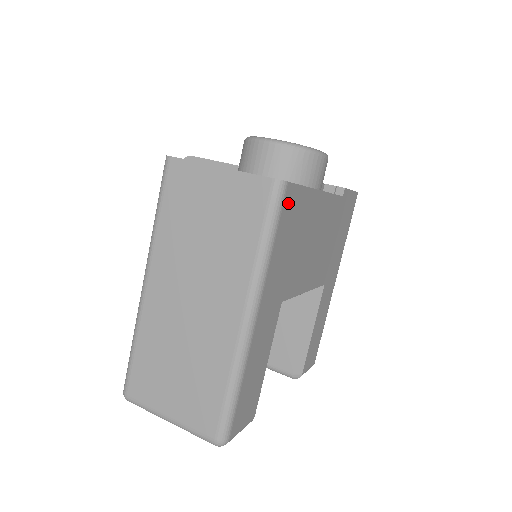
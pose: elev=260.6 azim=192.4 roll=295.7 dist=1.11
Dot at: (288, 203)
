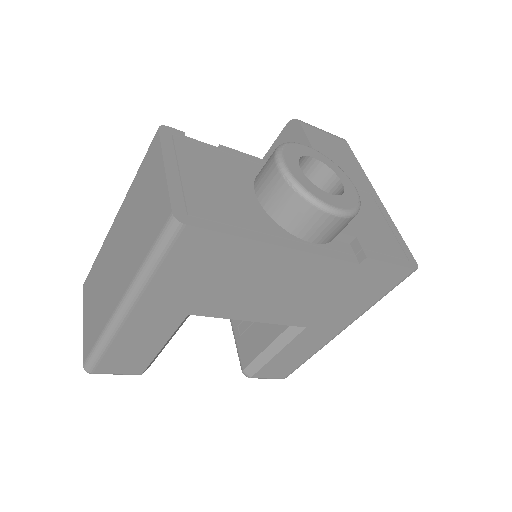
Dot at: (190, 242)
